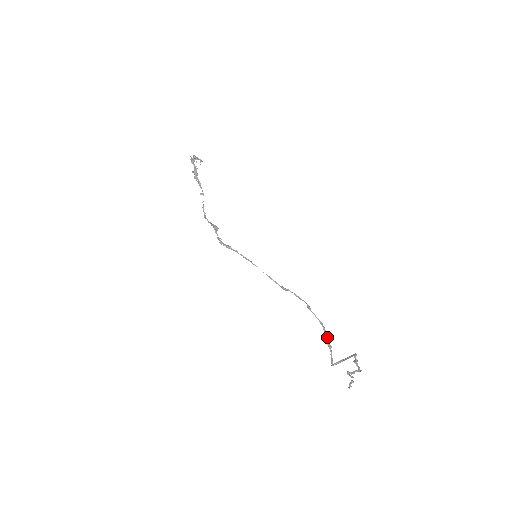
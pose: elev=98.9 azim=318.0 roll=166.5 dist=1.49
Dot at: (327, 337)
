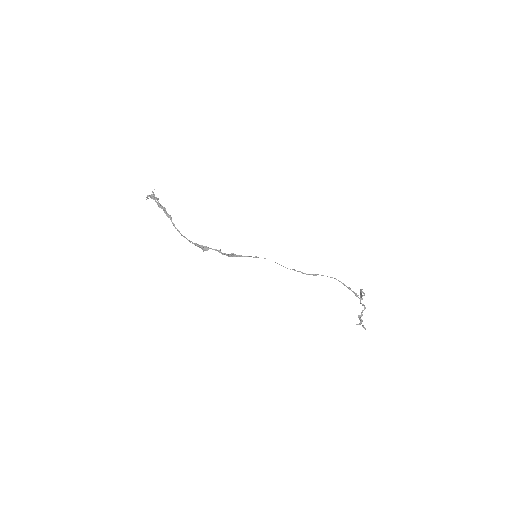
Dot at: (343, 284)
